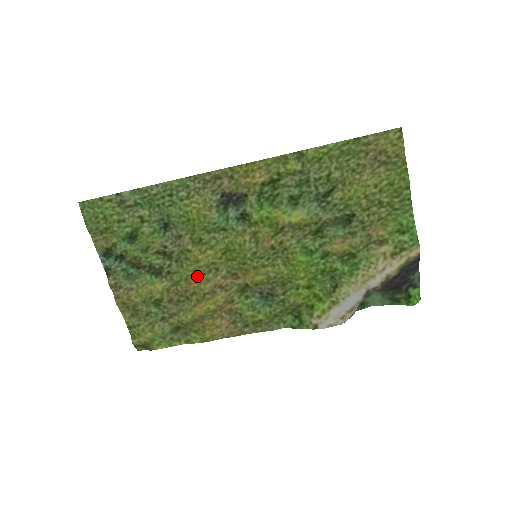
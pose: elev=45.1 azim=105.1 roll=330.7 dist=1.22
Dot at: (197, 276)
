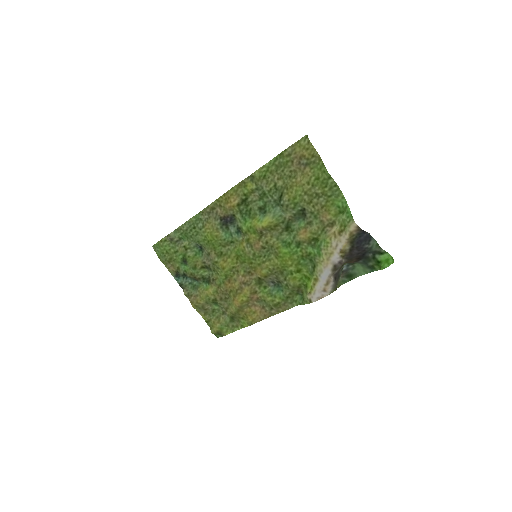
Dot at: (228, 278)
